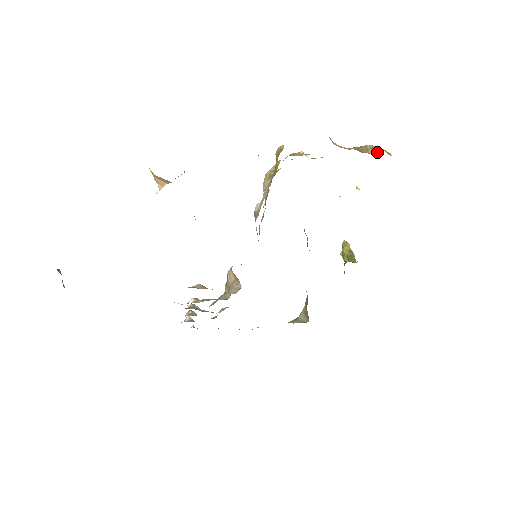
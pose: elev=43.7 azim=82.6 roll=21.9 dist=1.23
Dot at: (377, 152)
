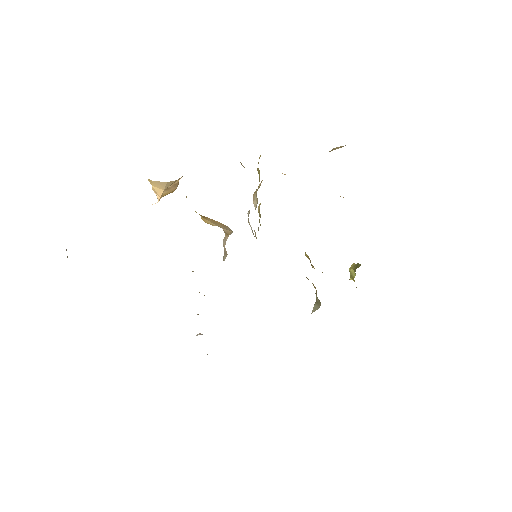
Dot at: occluded
